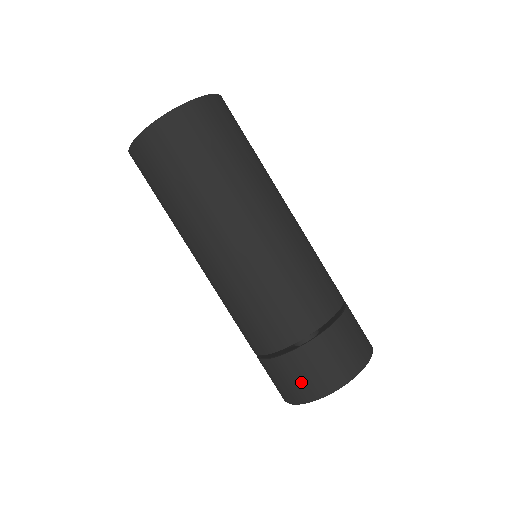
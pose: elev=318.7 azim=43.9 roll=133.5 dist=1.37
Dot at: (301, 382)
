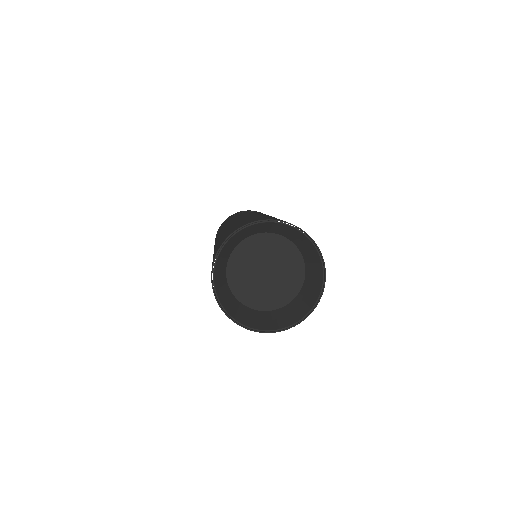
Dot at: occluded
